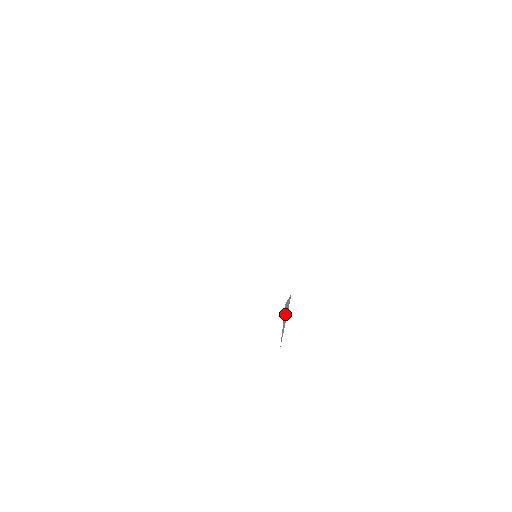
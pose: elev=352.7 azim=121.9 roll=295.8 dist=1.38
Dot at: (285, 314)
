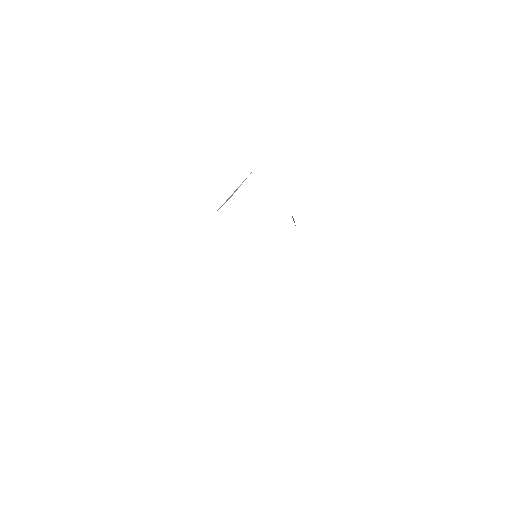
Dot at: occluded
